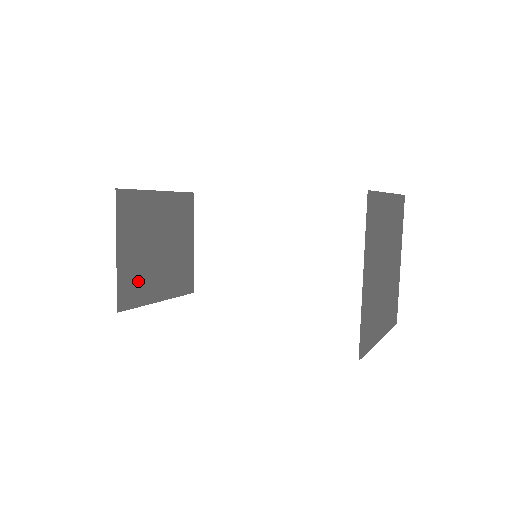
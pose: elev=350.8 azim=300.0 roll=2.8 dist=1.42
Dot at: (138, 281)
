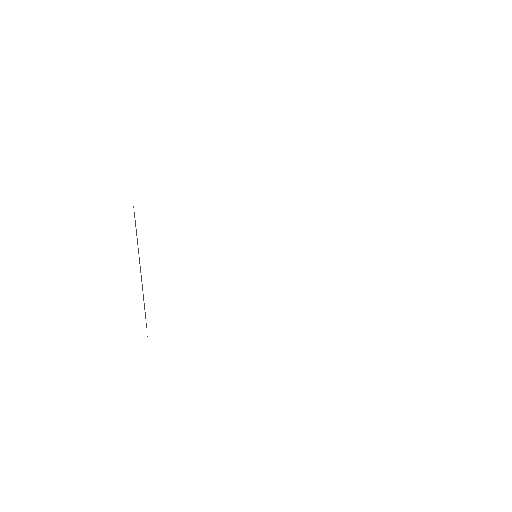
Dot at: occluded
